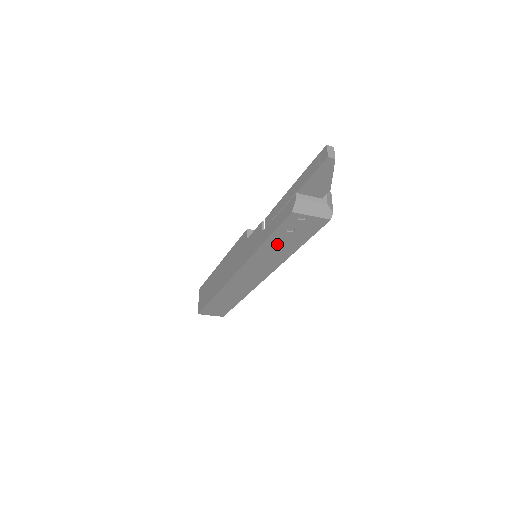
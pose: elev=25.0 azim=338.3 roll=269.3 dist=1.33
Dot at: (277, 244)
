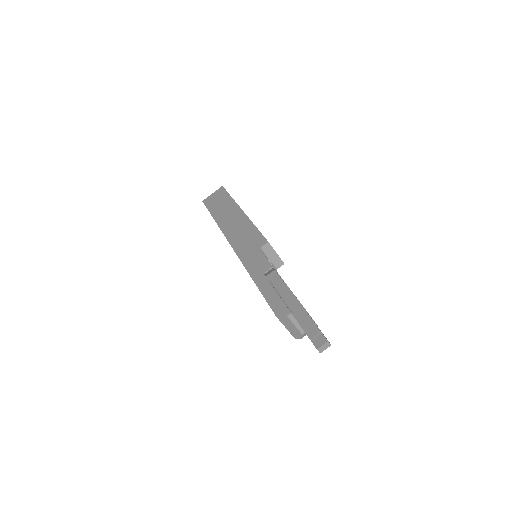
Dot at: occluded
